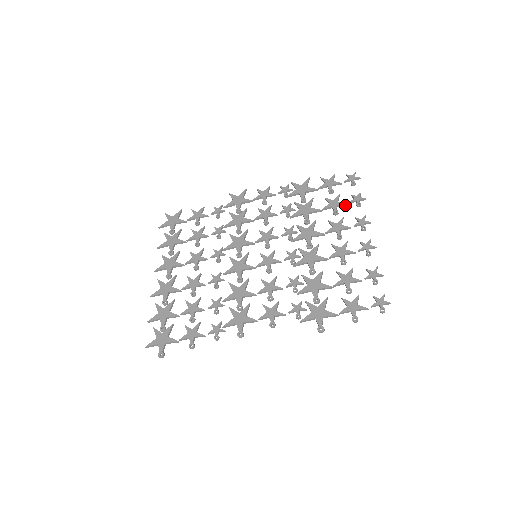
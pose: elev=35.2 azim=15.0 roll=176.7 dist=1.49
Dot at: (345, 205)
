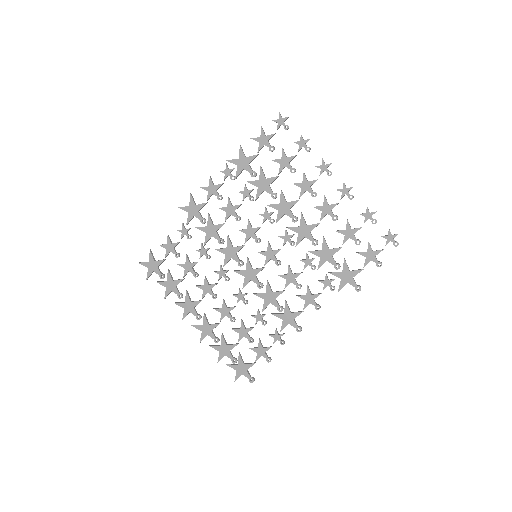
Dot at: occluded
